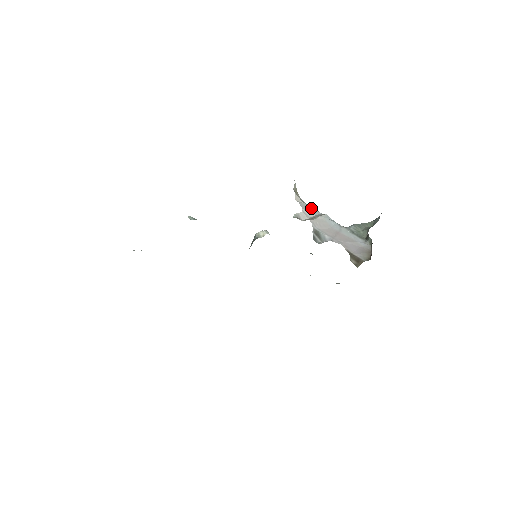
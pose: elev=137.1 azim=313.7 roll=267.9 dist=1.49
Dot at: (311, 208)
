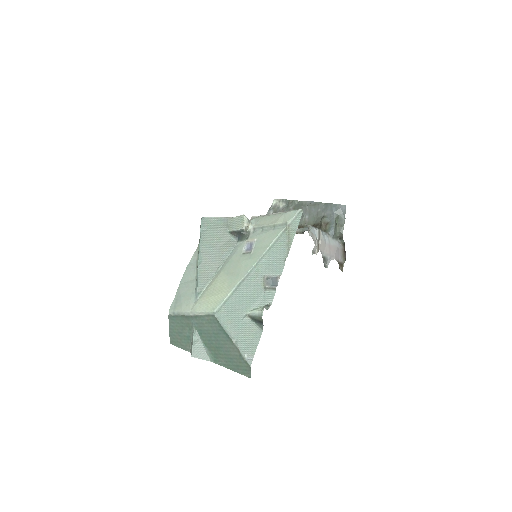
Dot at: (313, 230)
